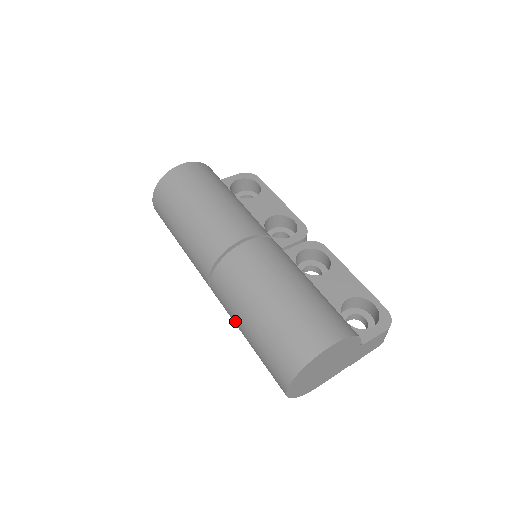
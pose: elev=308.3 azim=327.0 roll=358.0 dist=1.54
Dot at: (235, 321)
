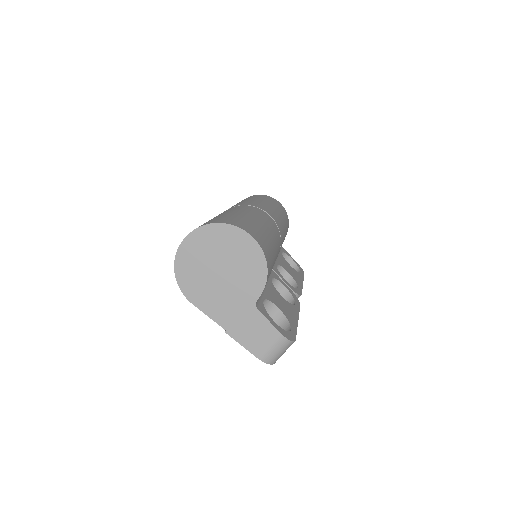
Dot at: occluded
